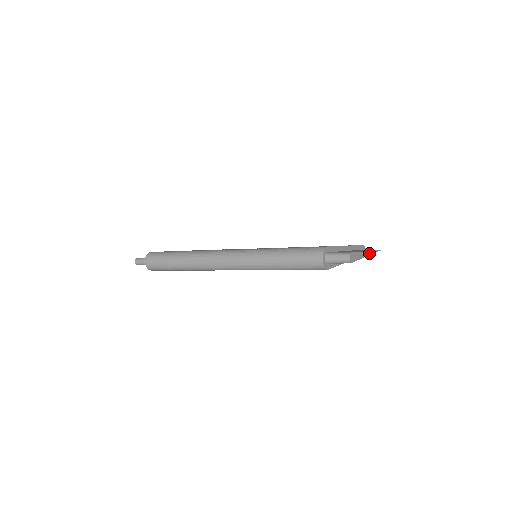
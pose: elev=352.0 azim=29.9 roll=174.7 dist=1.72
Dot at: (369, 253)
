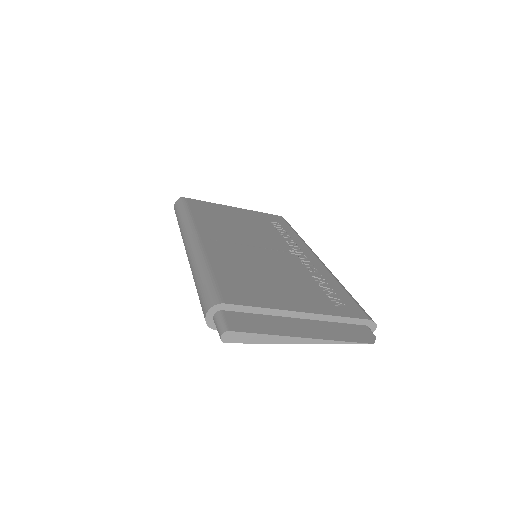
Dot at: (310, 341)
